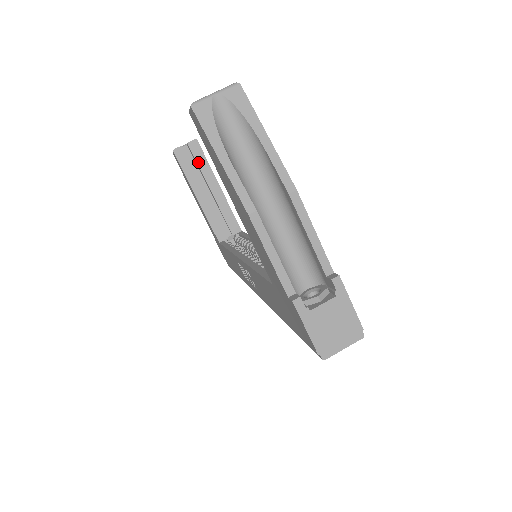
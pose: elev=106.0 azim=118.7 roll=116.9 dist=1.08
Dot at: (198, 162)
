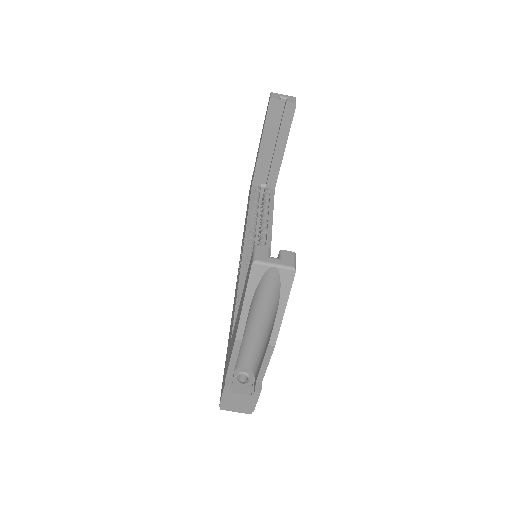
Dot at: (283, 121)
